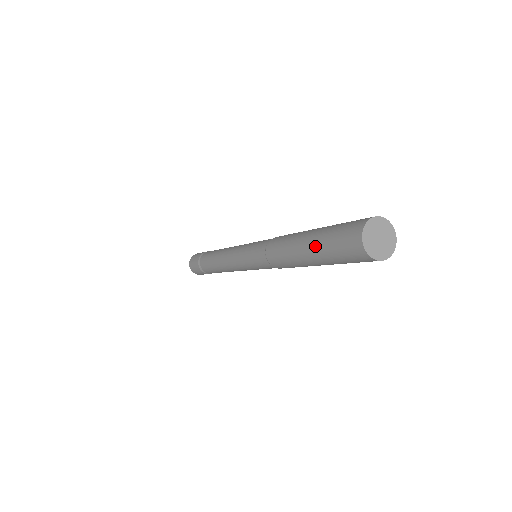
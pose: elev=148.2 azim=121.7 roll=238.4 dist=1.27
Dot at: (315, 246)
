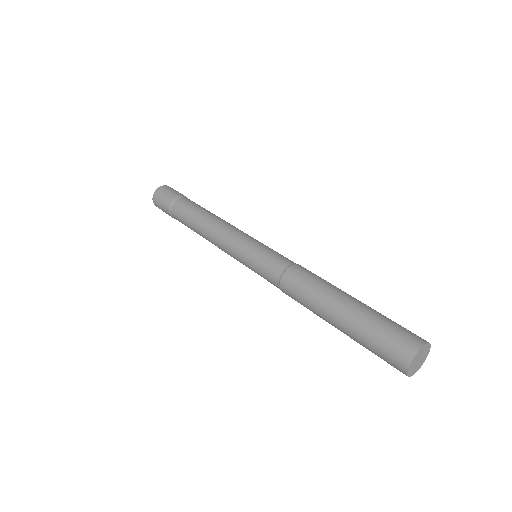
Dot at: (352, 323)
